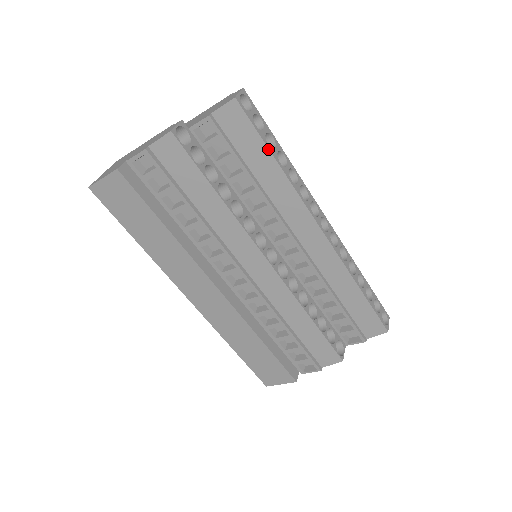
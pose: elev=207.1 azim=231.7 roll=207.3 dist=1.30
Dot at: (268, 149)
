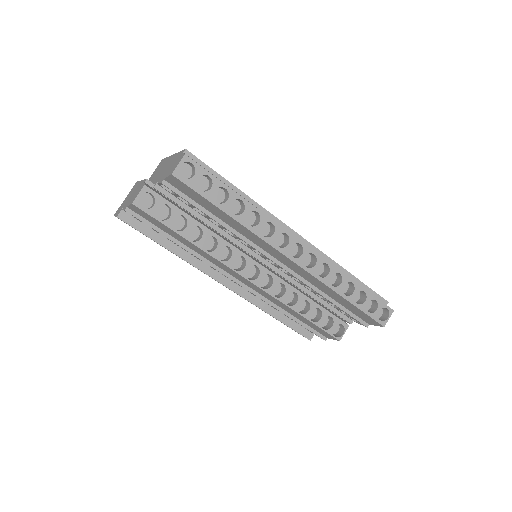
Dot at: (216, 207)
